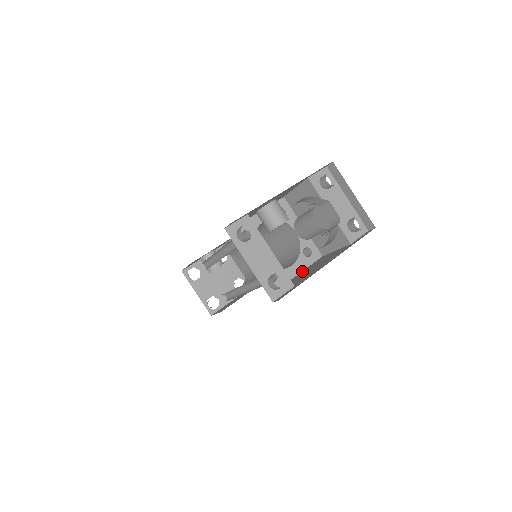
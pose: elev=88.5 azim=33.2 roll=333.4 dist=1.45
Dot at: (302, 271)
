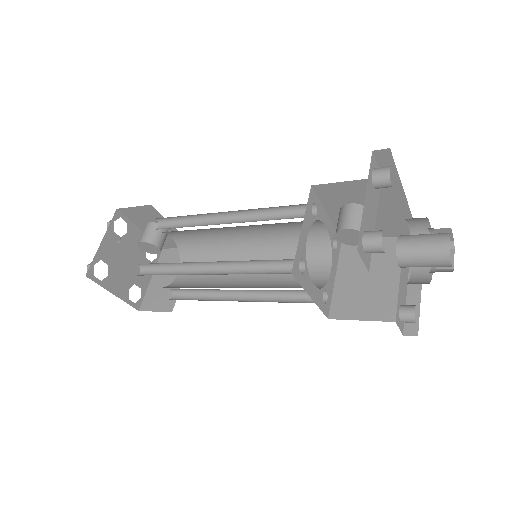
Dot at: (317, 301)
